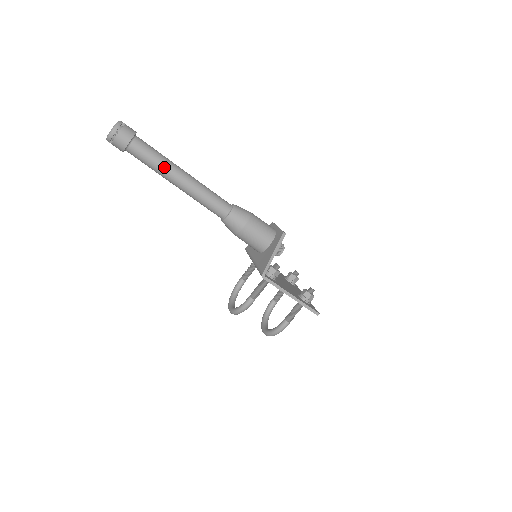
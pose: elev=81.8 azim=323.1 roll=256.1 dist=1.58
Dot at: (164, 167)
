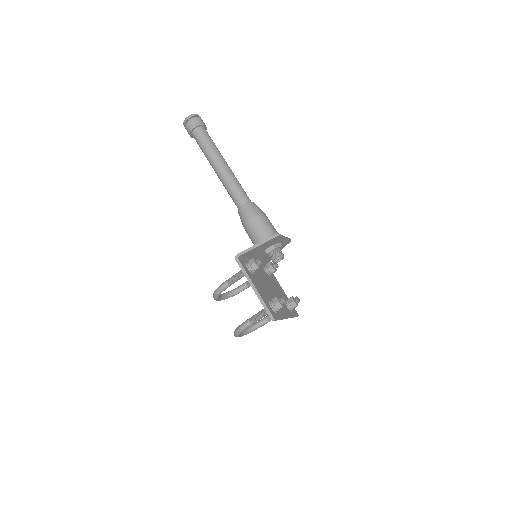
Dot at: (211, 153)
